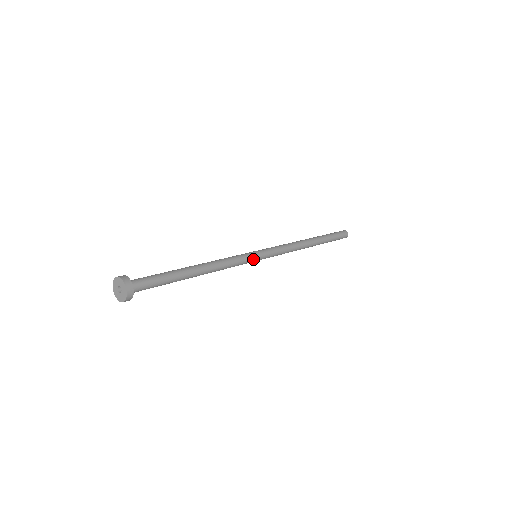
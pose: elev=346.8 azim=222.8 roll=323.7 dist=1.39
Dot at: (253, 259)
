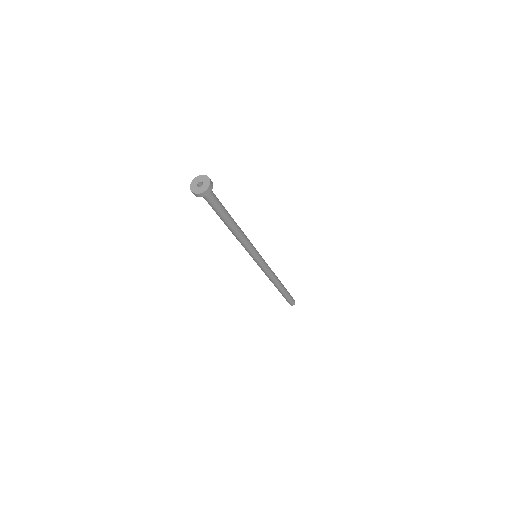
Dot at: (256, 250)
